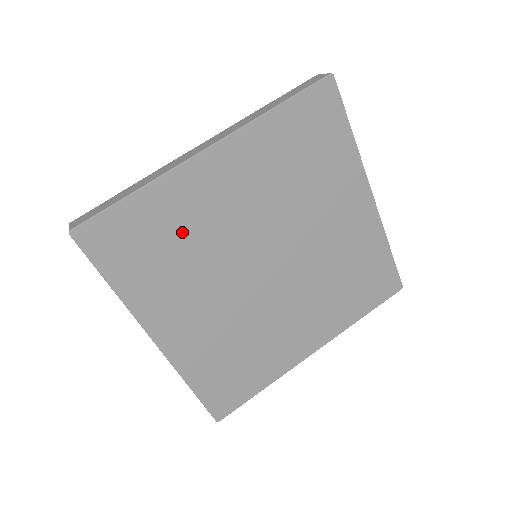
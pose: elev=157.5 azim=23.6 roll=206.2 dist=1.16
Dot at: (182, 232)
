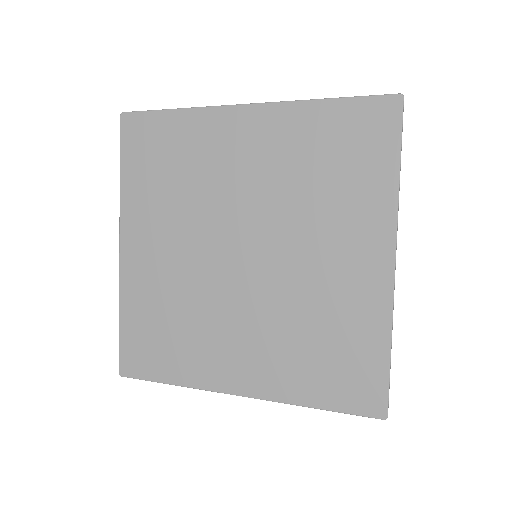
Dot at: (189, 165)
